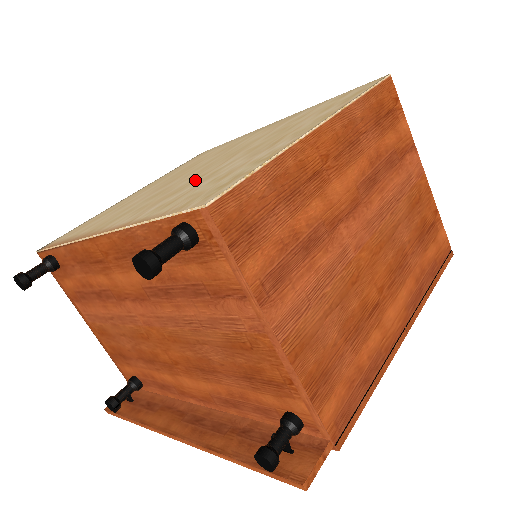
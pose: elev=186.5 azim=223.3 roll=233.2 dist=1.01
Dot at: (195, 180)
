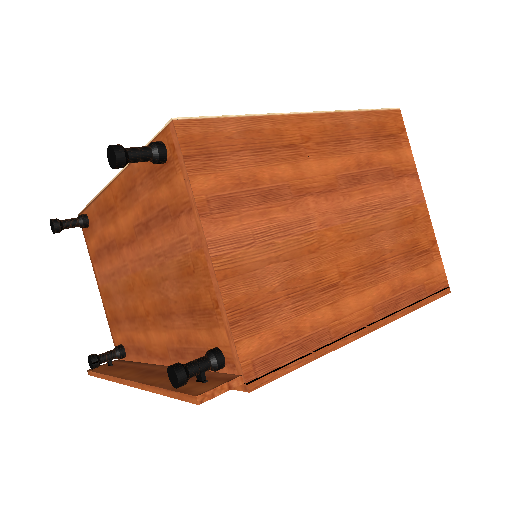
Dot at: occluded
